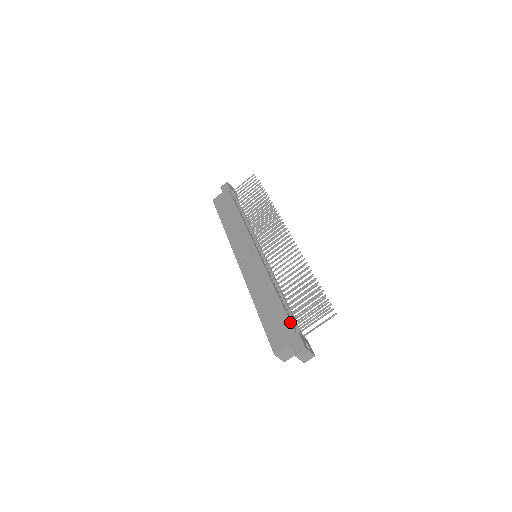
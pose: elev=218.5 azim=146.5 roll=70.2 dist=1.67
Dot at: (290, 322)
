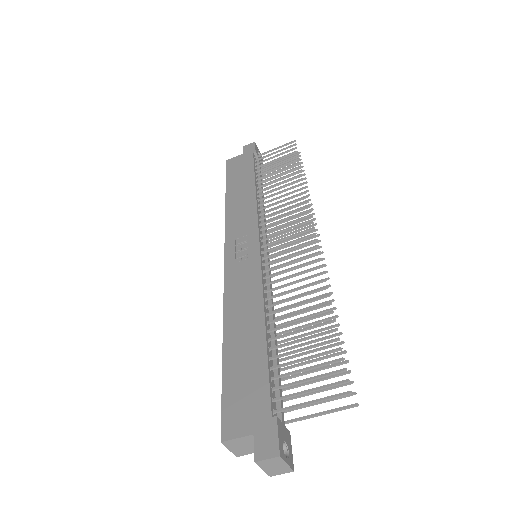
Dot at: (269, 390)
